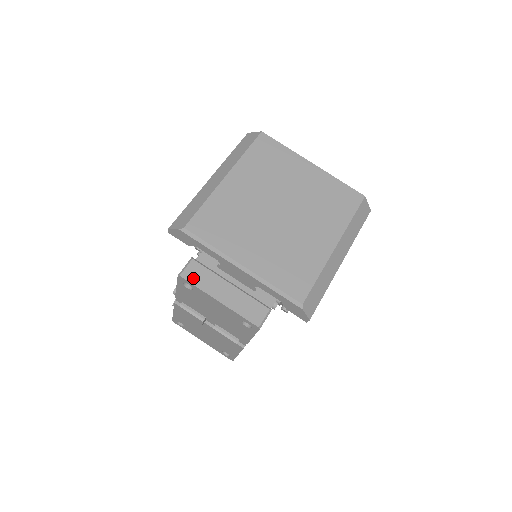
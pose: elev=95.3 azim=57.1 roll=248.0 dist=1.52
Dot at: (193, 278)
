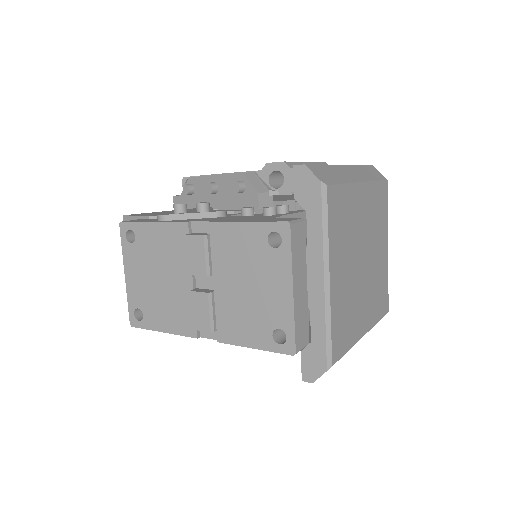
Dot at: (295, 241)
